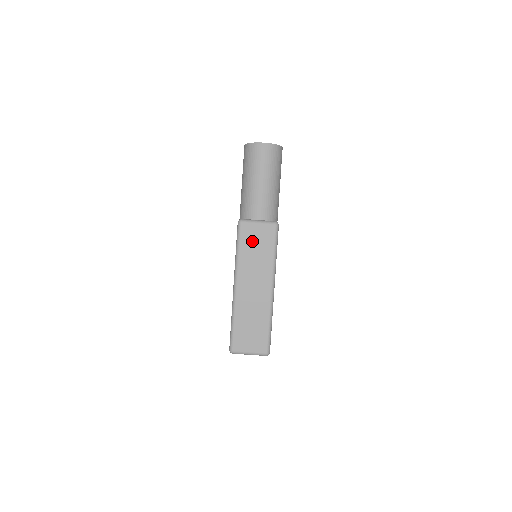
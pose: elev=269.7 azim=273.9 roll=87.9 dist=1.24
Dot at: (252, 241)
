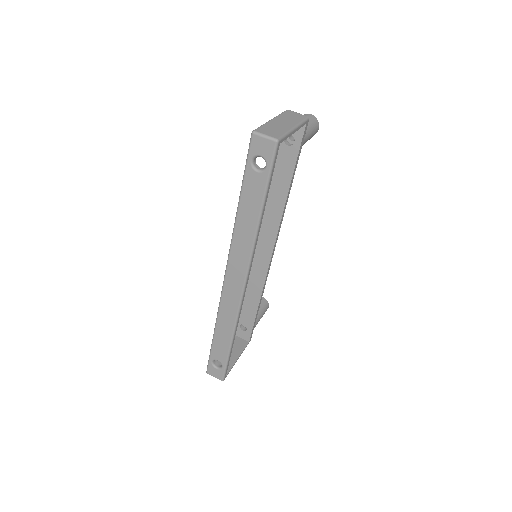
Dot at: (291, 115)
